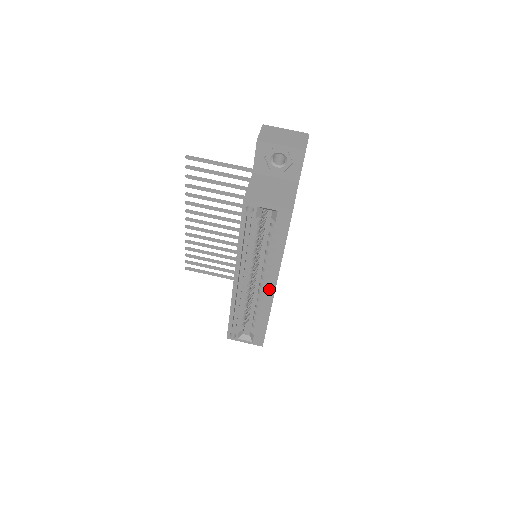
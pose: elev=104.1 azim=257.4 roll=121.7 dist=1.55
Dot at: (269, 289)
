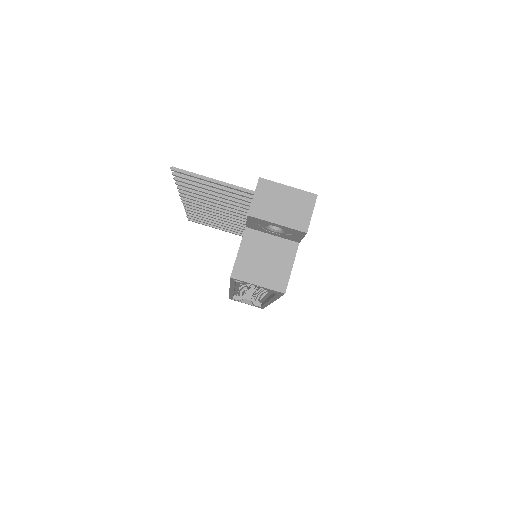
Dot at: (266, 297)
